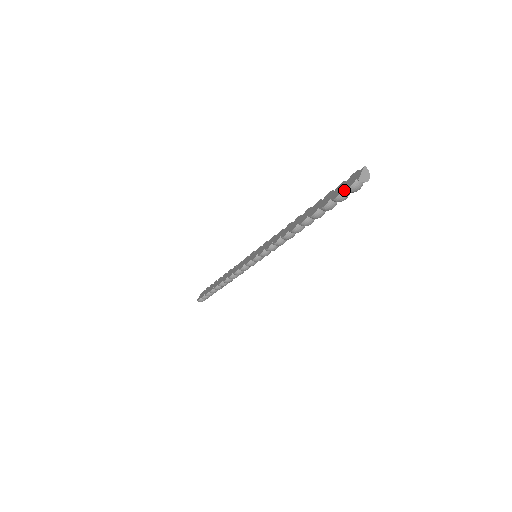
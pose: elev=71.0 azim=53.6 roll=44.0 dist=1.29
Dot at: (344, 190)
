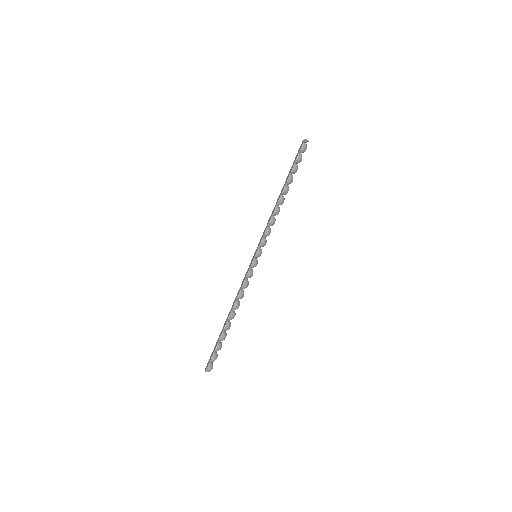
Dot at: (300, 149)
